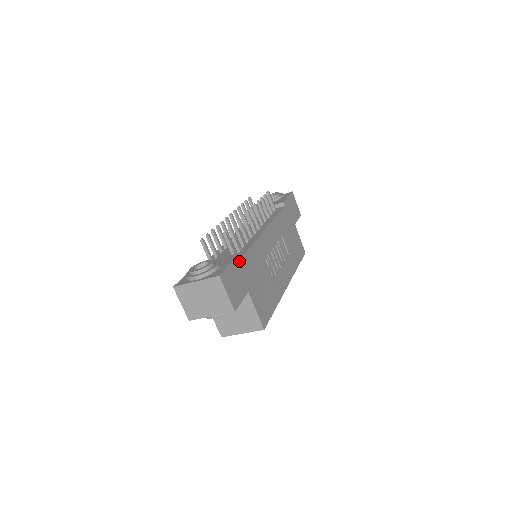
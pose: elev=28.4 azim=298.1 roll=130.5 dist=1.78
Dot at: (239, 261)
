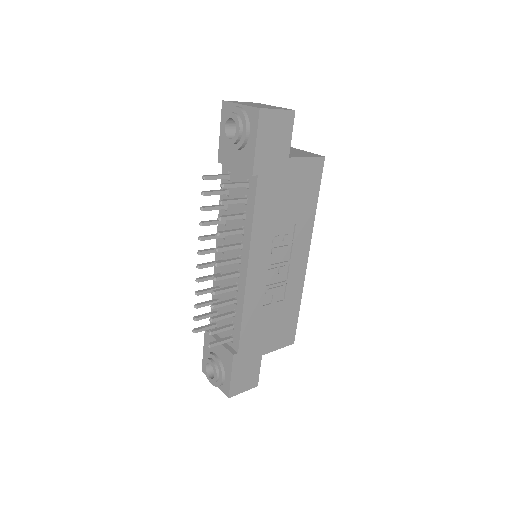
Dot at: (238, 358)
